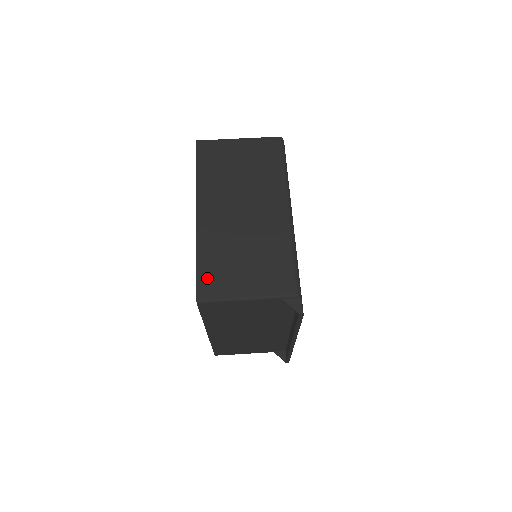
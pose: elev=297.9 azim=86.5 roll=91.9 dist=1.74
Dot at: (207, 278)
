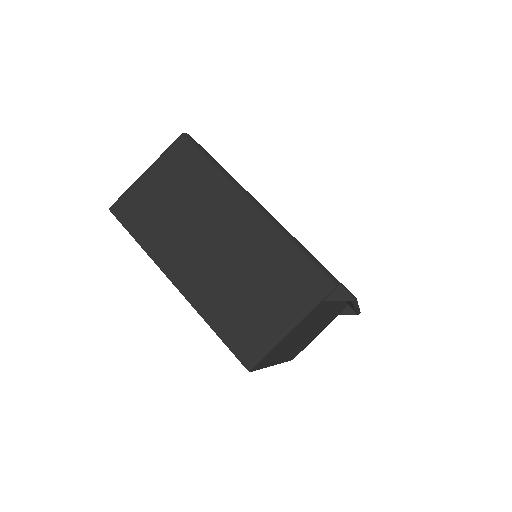
Dot at: (238, 340)
